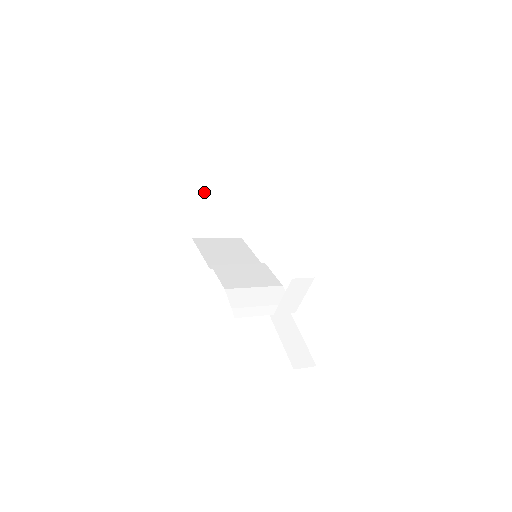
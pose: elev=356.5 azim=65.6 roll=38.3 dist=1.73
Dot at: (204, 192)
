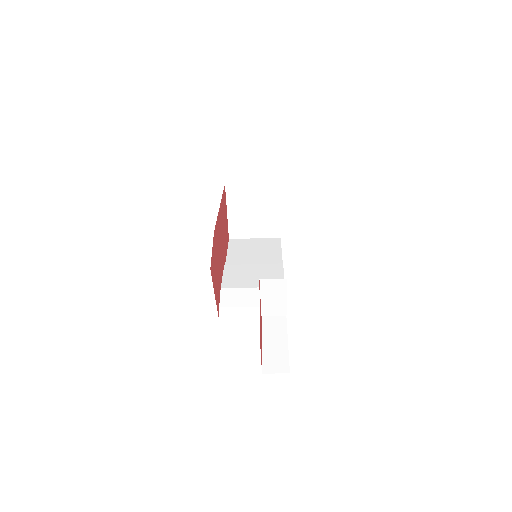
Dot at: (232, 194)
